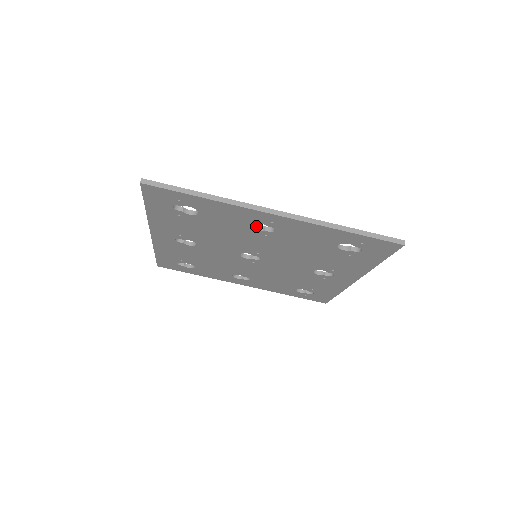
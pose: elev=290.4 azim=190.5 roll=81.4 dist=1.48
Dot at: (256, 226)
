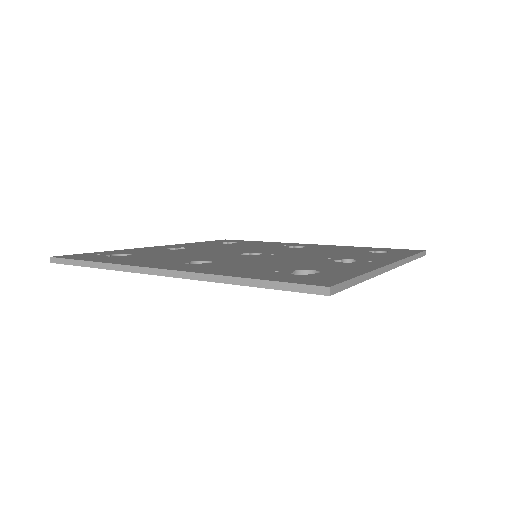
Dot at: occluded
